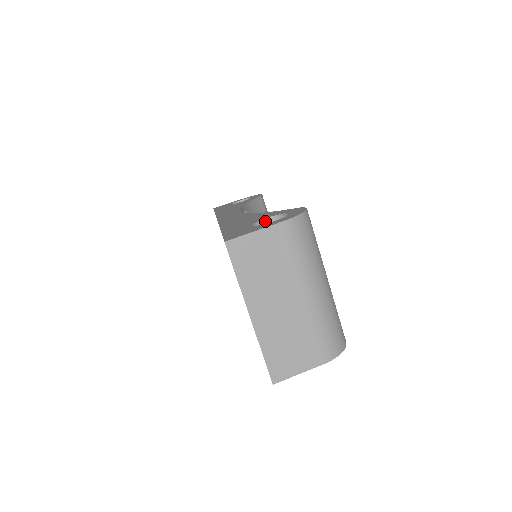
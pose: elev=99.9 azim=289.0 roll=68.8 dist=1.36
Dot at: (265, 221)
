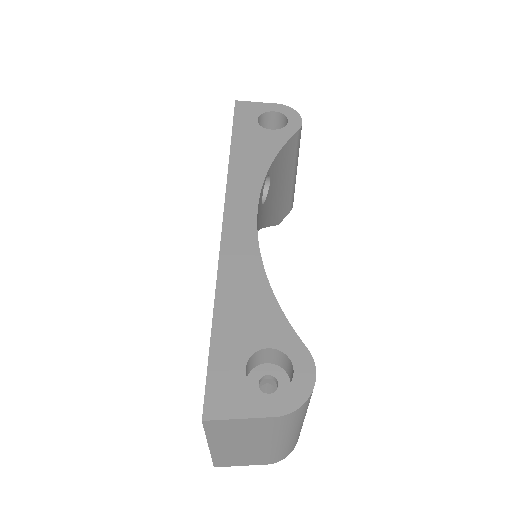
Dot at: (265, 350)
